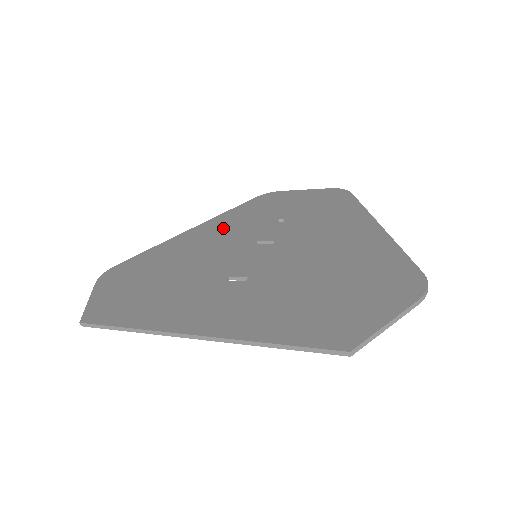
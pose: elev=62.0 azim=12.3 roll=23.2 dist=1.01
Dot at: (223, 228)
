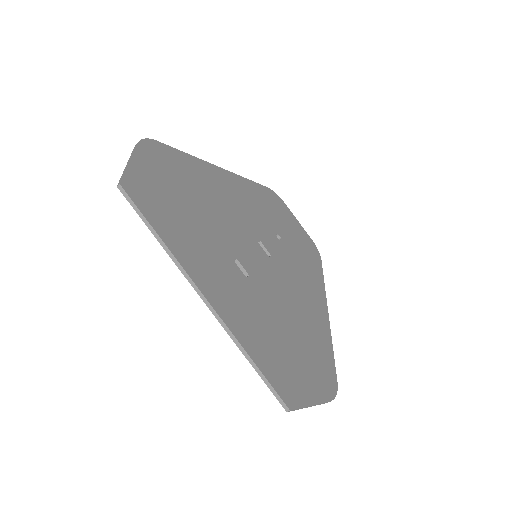
Dot at: (242, 197)
